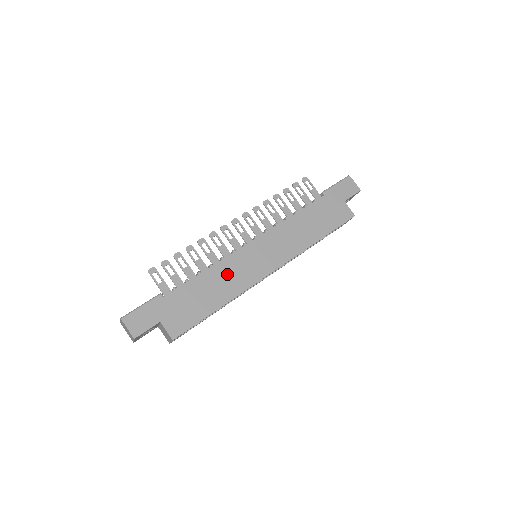
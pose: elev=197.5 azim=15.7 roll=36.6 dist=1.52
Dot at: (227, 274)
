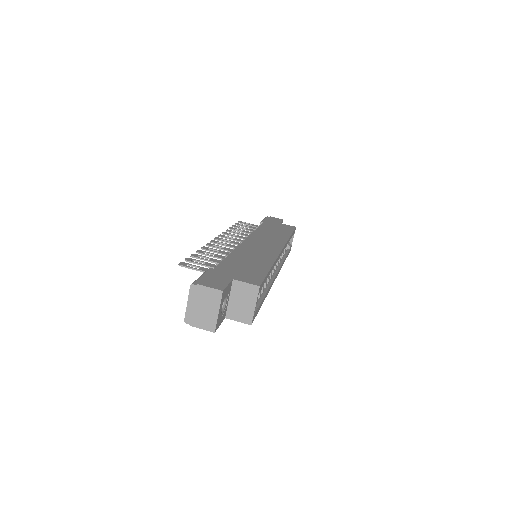
Dot at: (251, 253)
